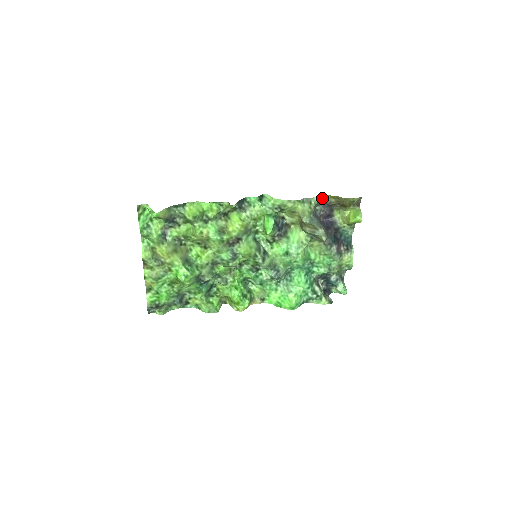
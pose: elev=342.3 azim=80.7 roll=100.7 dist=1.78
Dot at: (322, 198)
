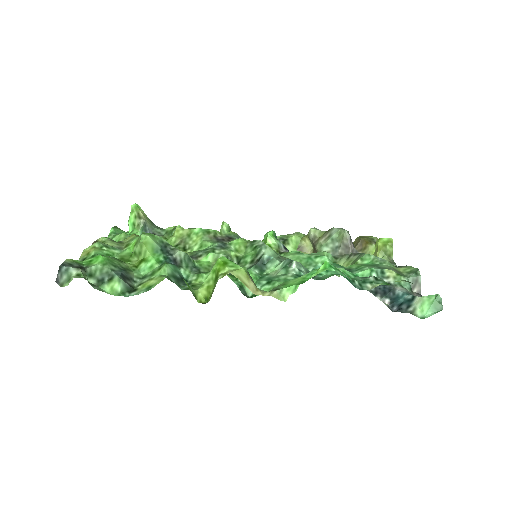
Dot at: occluded
